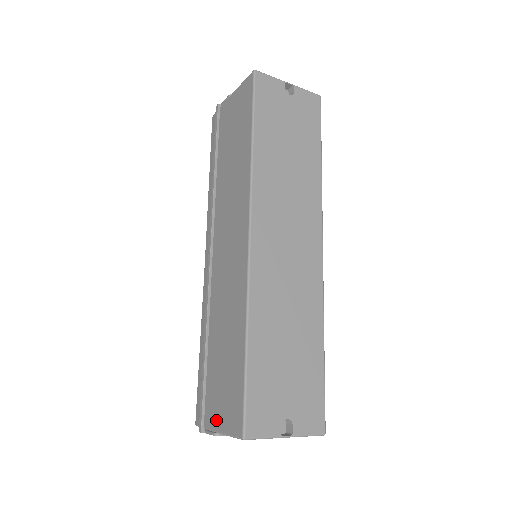
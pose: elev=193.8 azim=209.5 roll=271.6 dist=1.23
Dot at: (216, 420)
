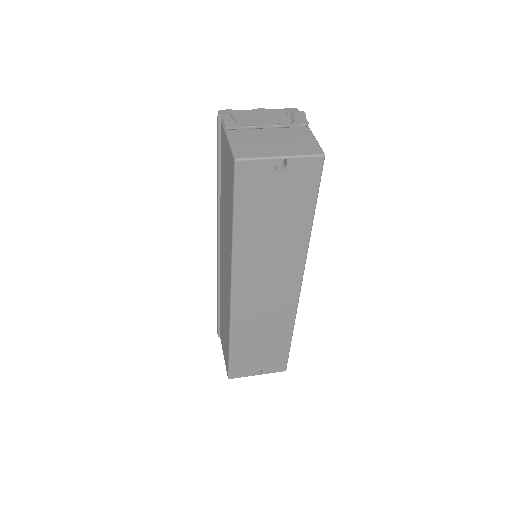
Dot at: (222, 346)
